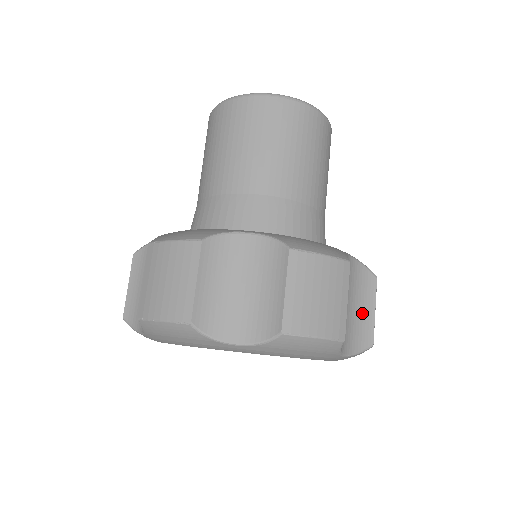
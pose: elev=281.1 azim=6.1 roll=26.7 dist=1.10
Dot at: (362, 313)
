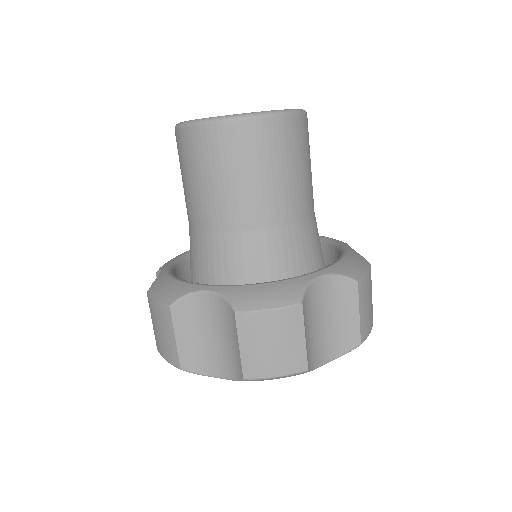
Dot at: (344, 320)
